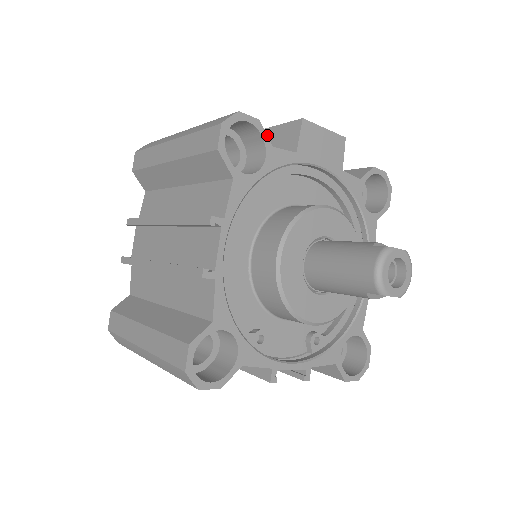
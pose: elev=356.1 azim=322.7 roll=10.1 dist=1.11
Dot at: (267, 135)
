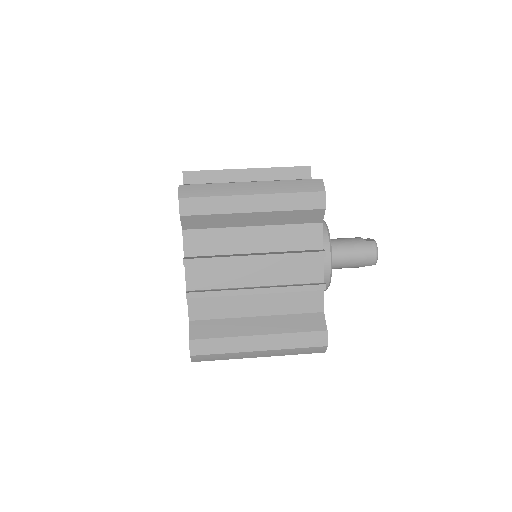
Dot at: (276, 173)
